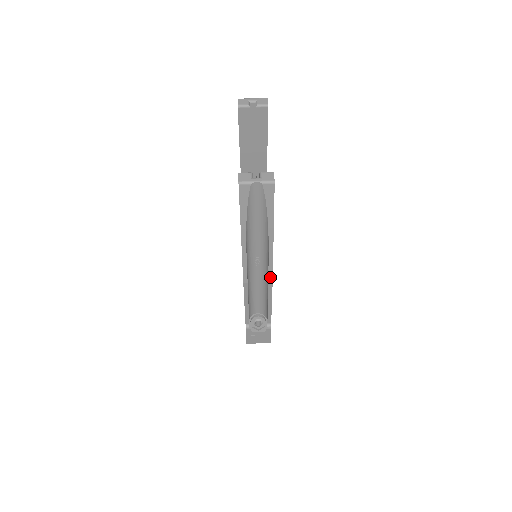
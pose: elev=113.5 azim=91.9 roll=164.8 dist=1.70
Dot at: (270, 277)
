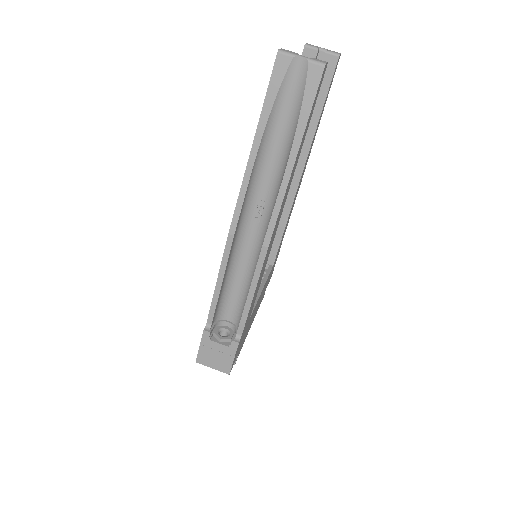
Dot at: (267, 237)
